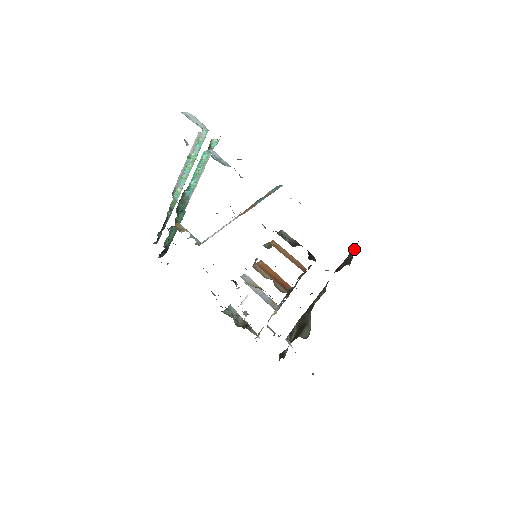
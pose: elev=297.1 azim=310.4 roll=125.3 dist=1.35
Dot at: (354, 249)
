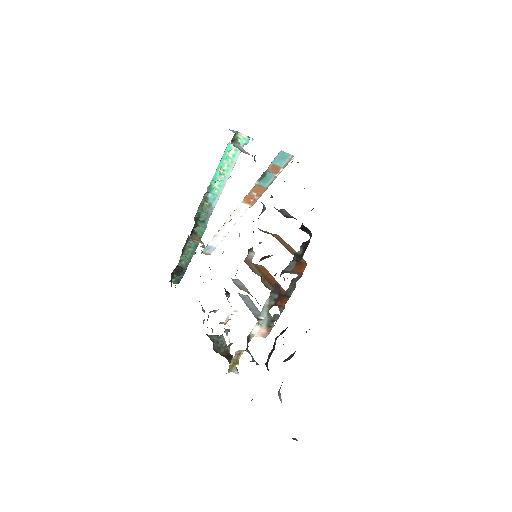
Dot at: occluded
